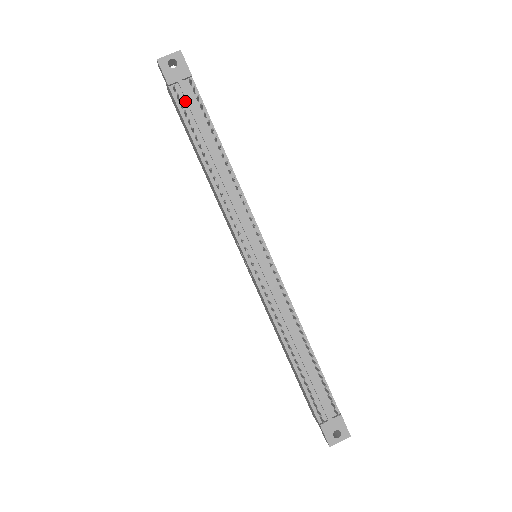
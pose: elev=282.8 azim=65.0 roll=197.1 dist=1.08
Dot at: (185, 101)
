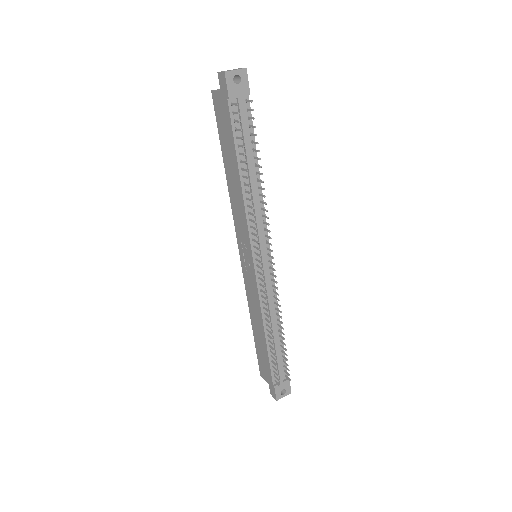
Dot at: (238, 116)
